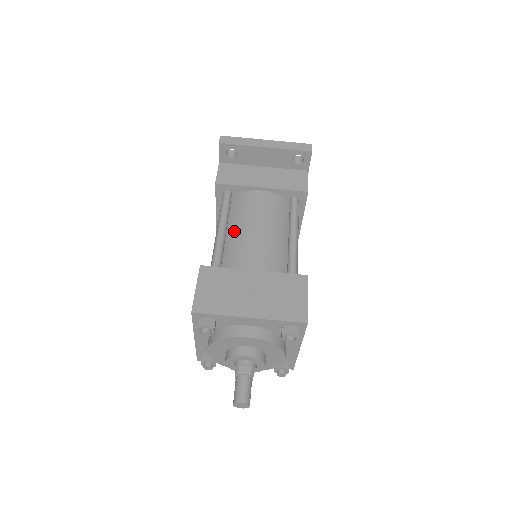
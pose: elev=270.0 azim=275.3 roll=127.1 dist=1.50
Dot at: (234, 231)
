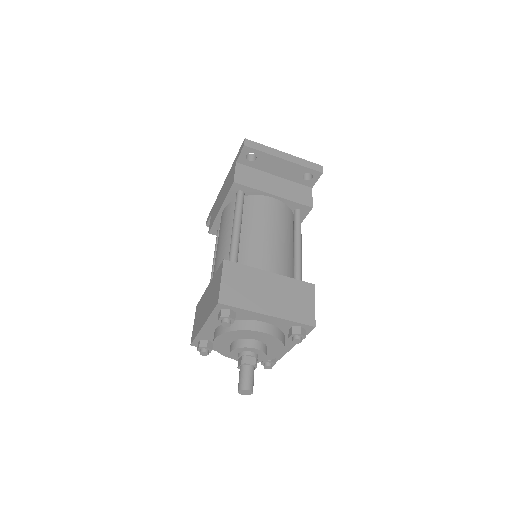
Dot at: (248, 231)
